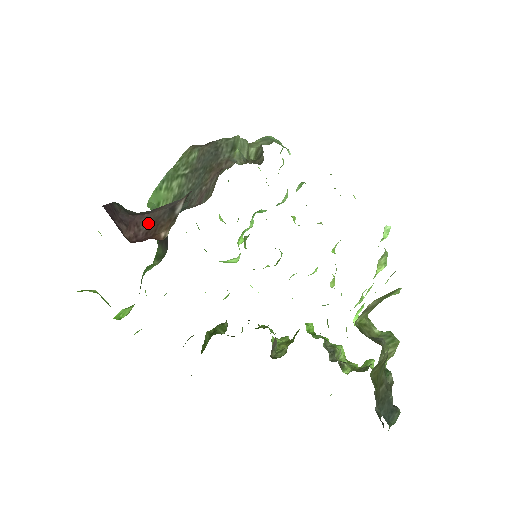
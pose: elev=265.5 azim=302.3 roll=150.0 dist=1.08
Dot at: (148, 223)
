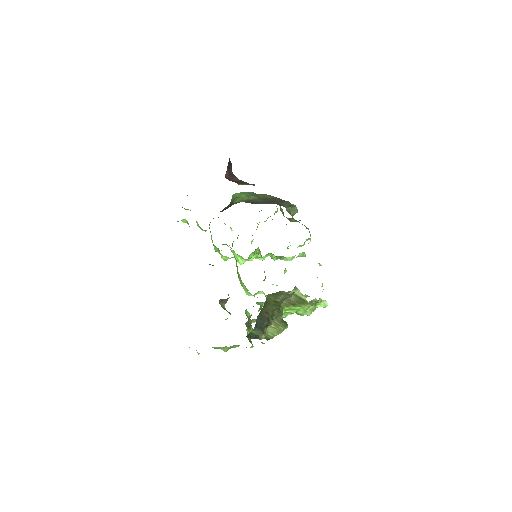
Dot at: (237, 180)
